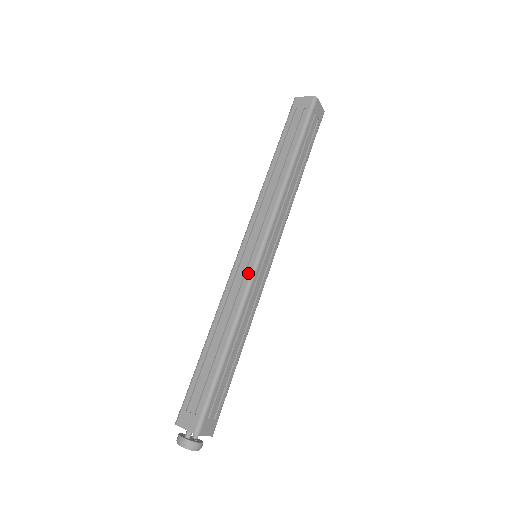
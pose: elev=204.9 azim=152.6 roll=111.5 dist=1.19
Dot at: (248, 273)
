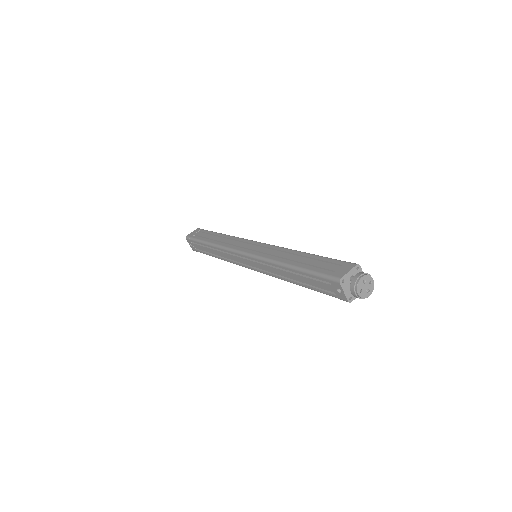
Dot at: (265, 246)
